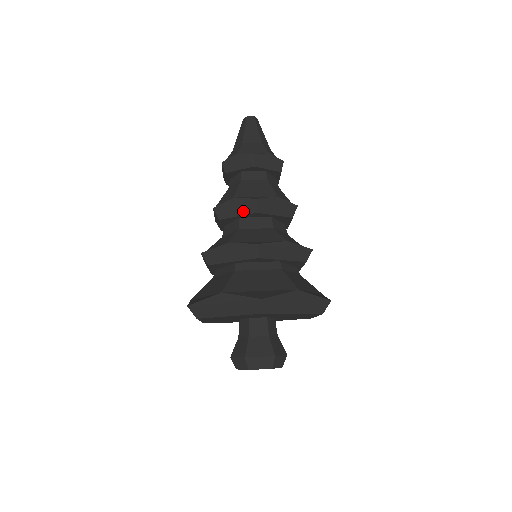
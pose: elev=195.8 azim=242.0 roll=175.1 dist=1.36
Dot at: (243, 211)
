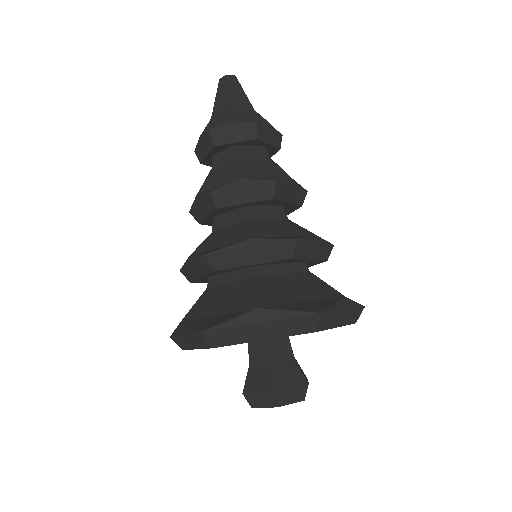
Dot at: (255, 196)
